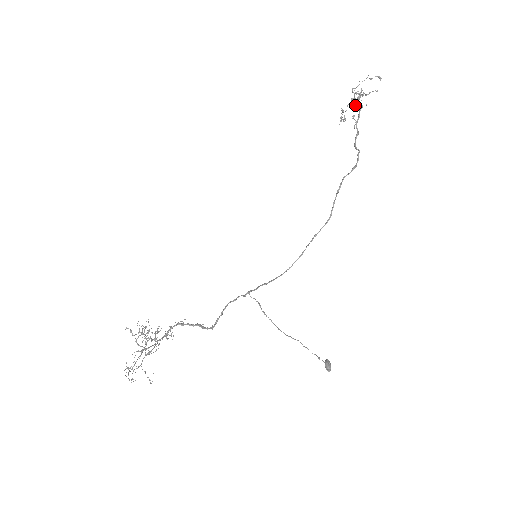
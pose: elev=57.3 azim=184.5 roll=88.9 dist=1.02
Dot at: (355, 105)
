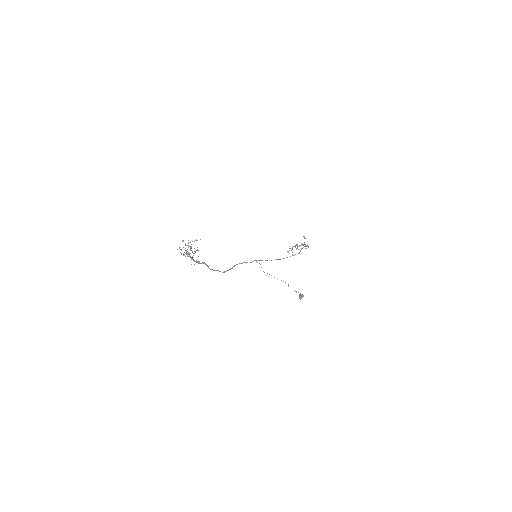
Dot at: (299, 245)
